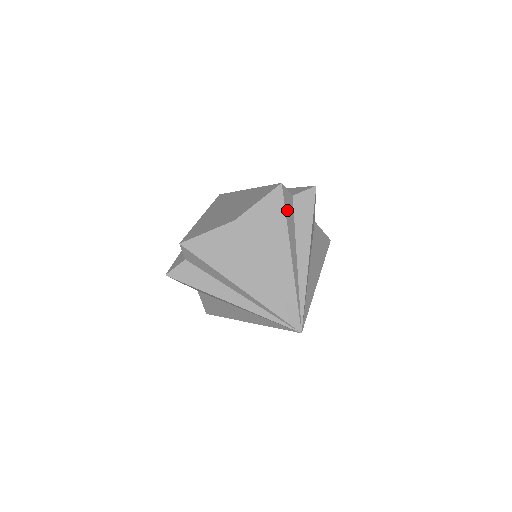
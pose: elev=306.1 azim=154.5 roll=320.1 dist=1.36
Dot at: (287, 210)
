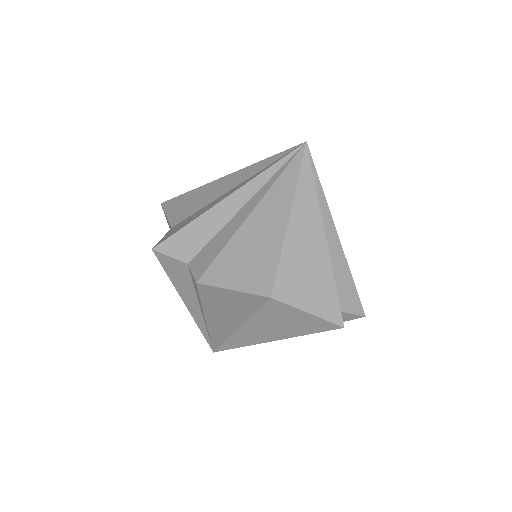
Dot at: occluded
